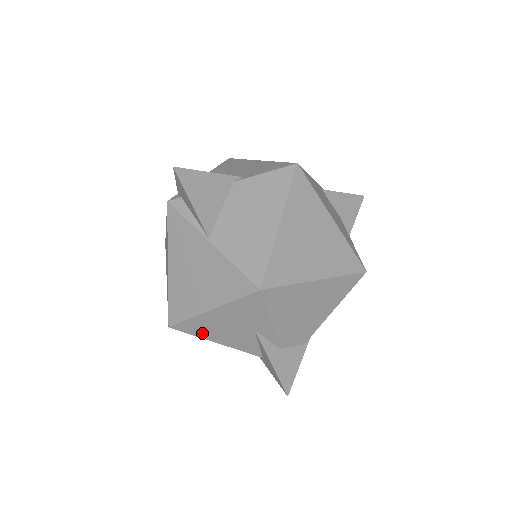
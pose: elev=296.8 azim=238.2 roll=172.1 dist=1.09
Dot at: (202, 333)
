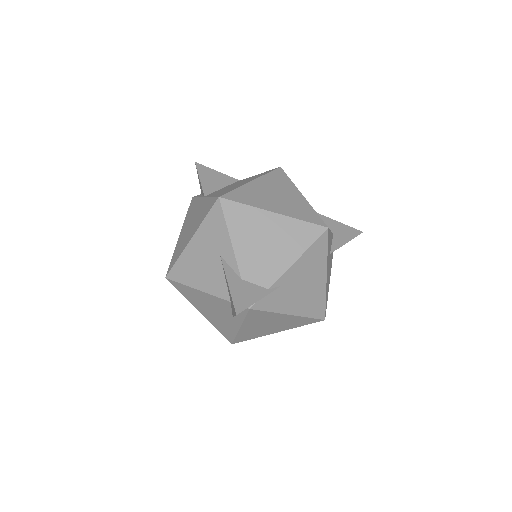
Dot at: (186, 277)
